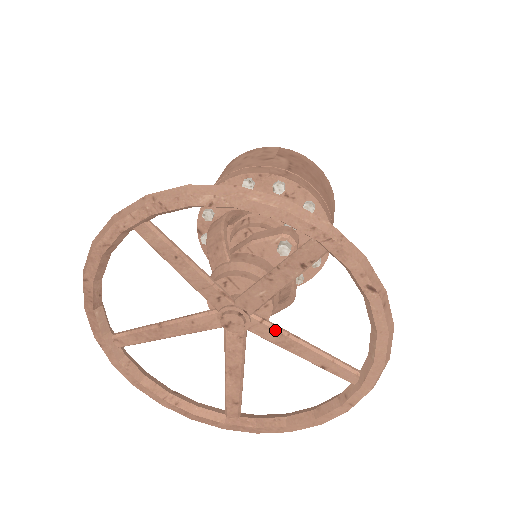
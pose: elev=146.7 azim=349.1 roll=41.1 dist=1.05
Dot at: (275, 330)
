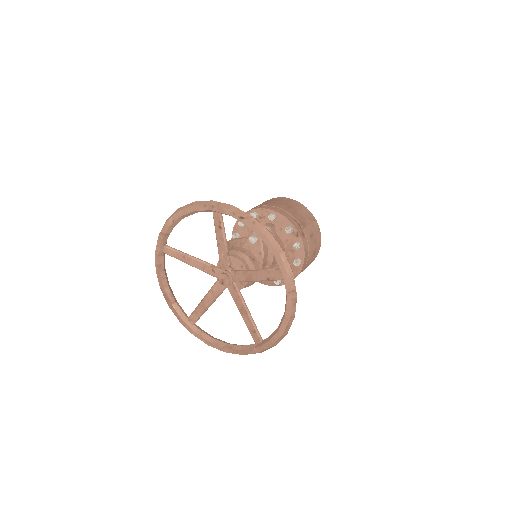
Dot at: (241, 272)
